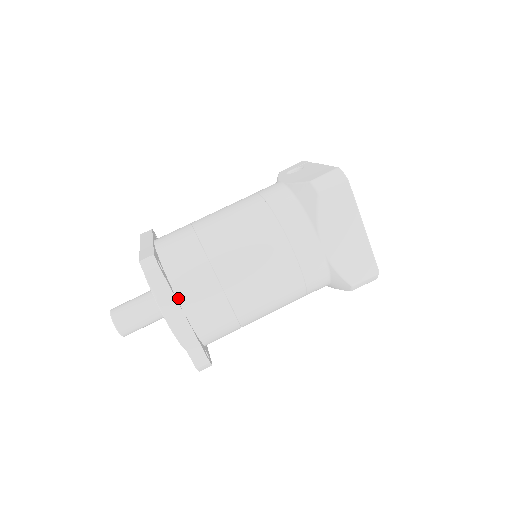
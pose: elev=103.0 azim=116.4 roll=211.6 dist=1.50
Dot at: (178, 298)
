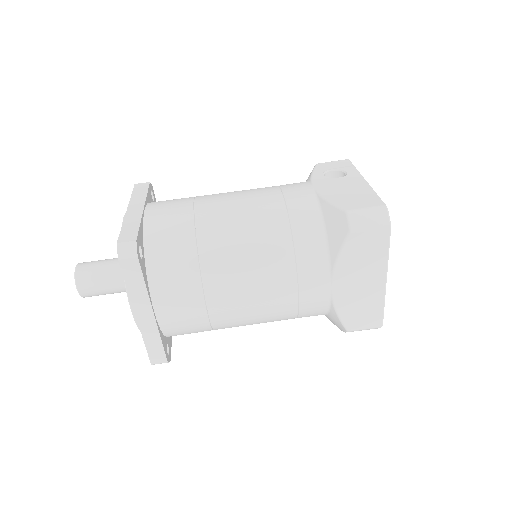
Dot at: (151, 293)
